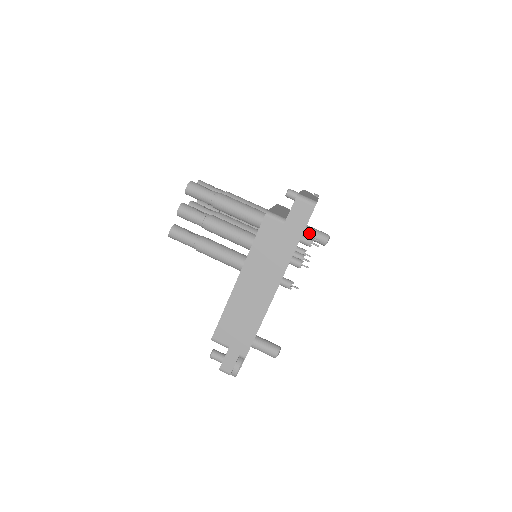
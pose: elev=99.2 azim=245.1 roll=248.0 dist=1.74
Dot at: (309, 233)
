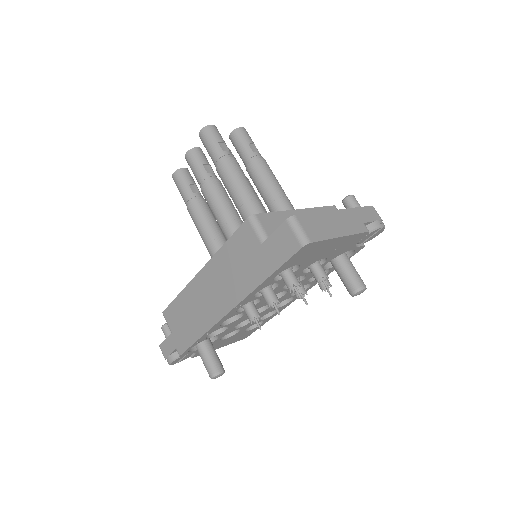
Dot at: (321, 271)
